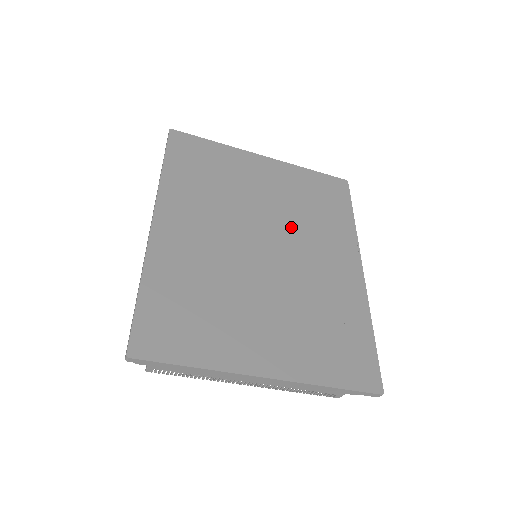
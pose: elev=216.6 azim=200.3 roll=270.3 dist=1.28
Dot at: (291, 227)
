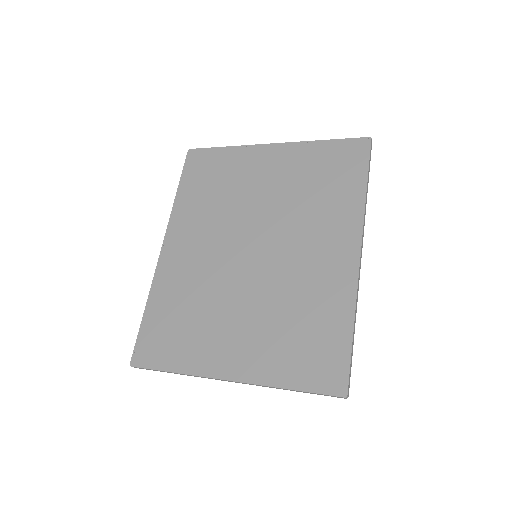
Dot at: (284, 220)
